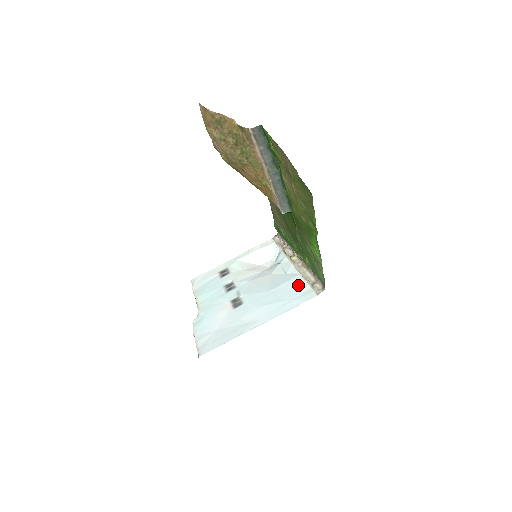
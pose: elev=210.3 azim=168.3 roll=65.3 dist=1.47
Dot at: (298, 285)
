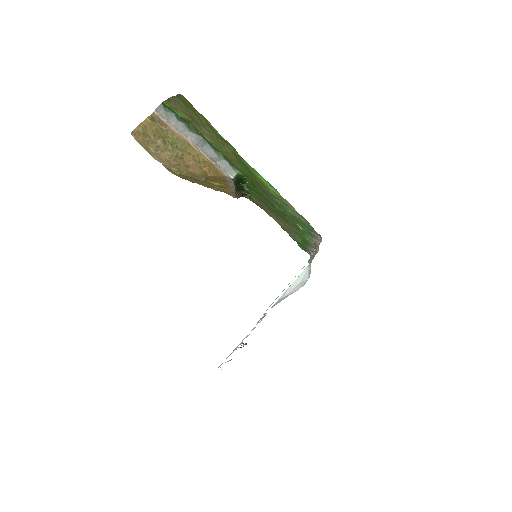
Dot at: occluded
